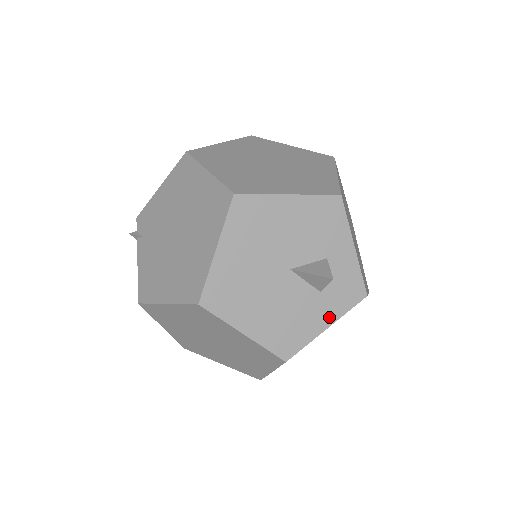
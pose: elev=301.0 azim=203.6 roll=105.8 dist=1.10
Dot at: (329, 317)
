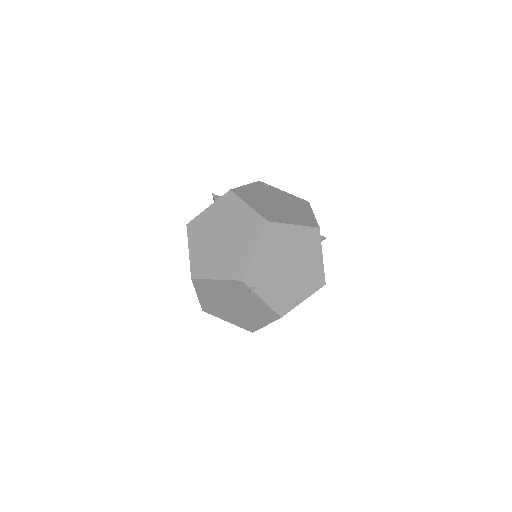
Dot at: occluded
